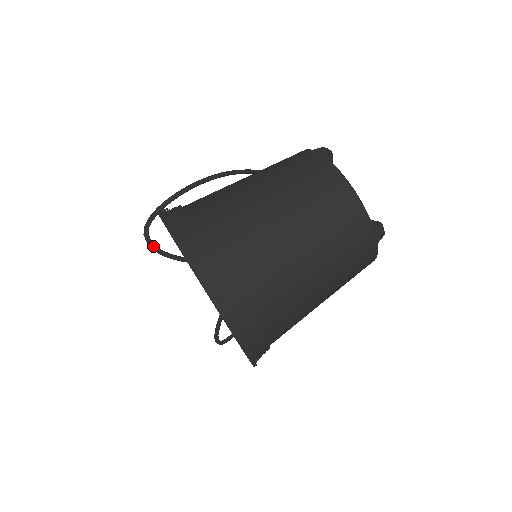
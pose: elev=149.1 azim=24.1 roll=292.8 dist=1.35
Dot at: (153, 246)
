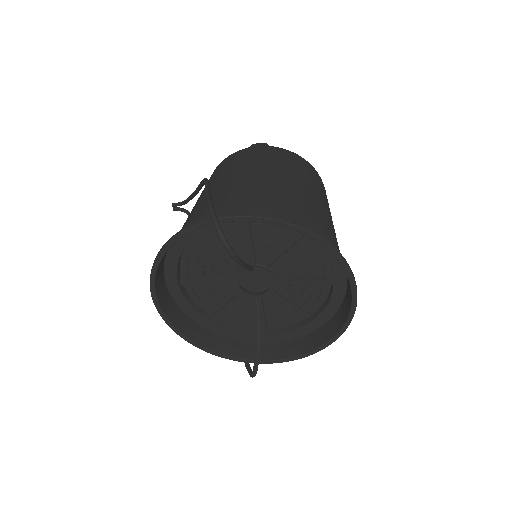
Dot at: (233, 252)
